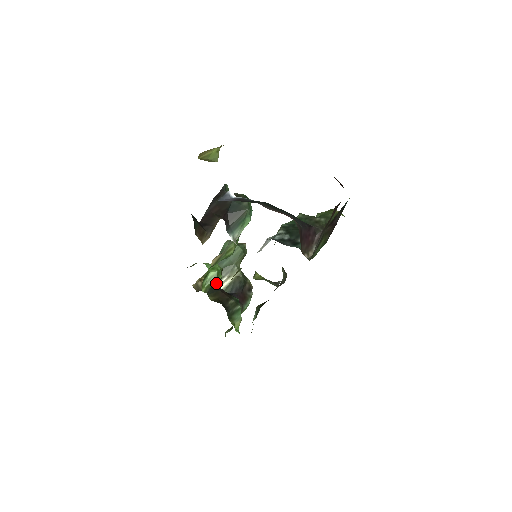
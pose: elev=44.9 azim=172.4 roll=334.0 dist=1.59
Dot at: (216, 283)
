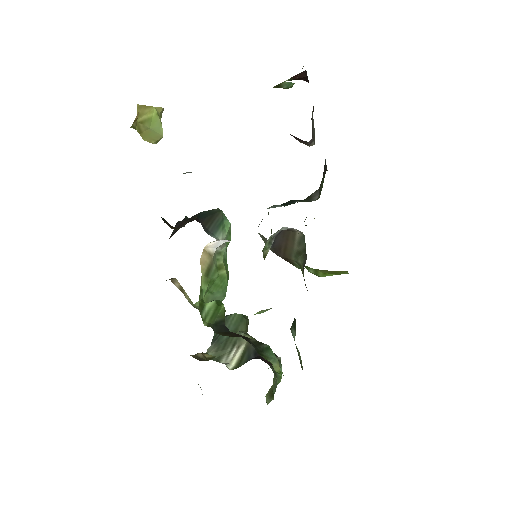
Dot at: (220, 317)
